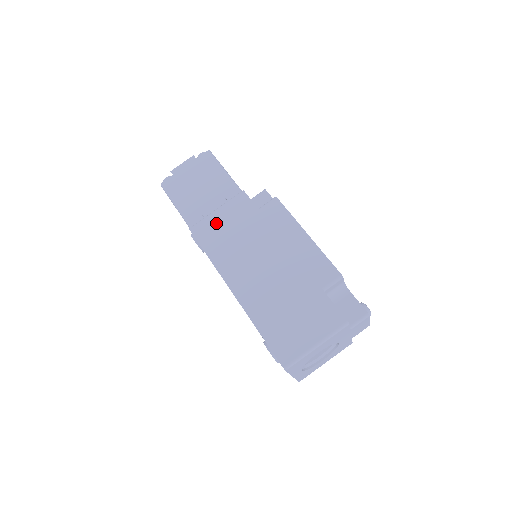
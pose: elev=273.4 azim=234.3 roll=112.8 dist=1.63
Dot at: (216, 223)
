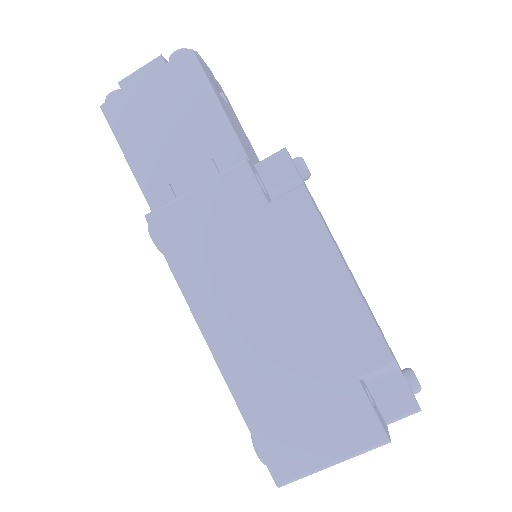
Dot at: (192, 216)
